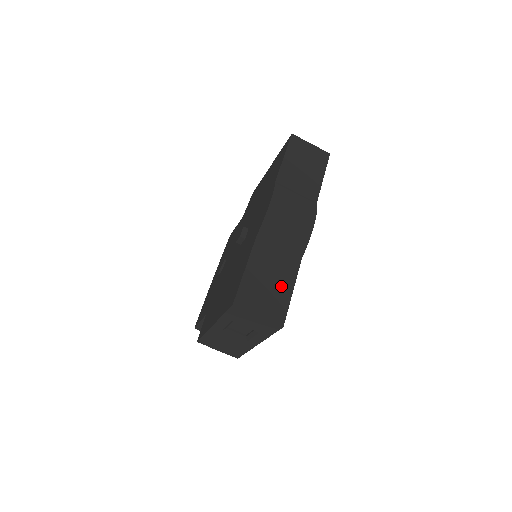
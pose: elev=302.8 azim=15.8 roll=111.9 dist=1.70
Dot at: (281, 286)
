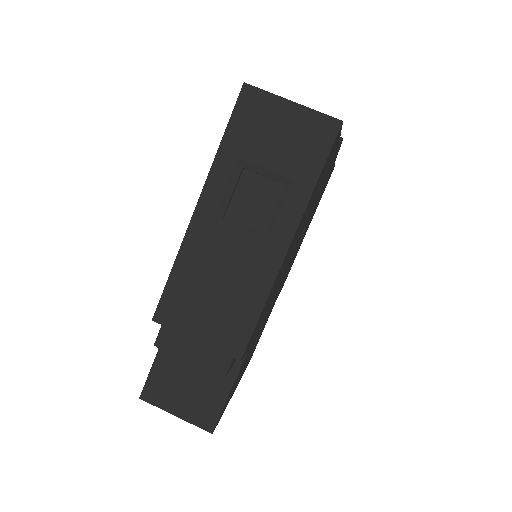
Dot at: occluded
